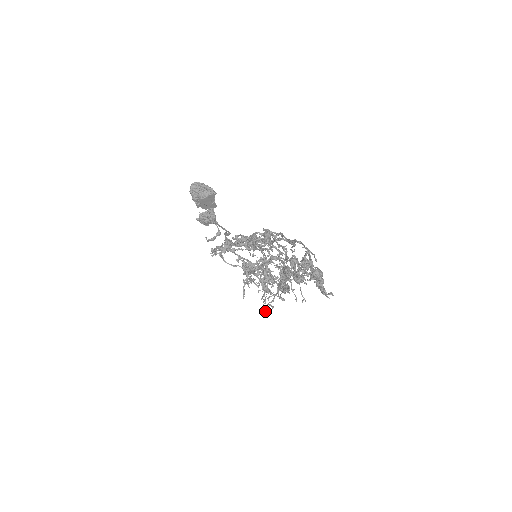
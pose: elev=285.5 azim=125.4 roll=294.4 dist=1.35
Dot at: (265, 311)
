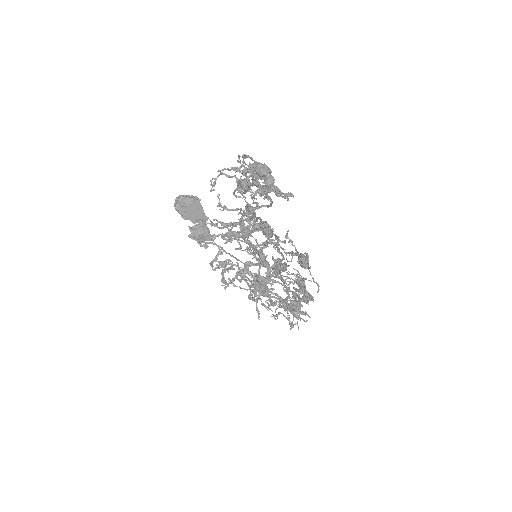
Dot at: (276, 316)
